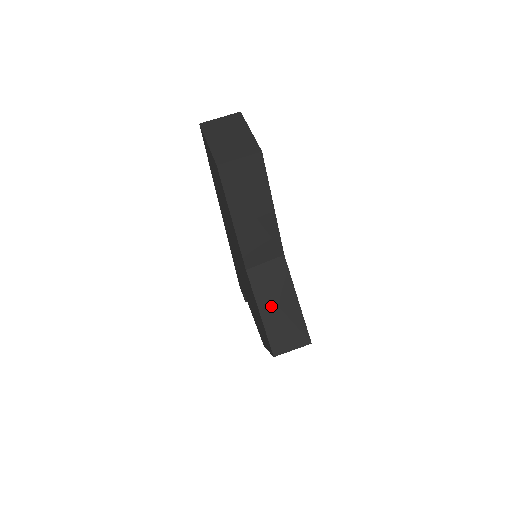
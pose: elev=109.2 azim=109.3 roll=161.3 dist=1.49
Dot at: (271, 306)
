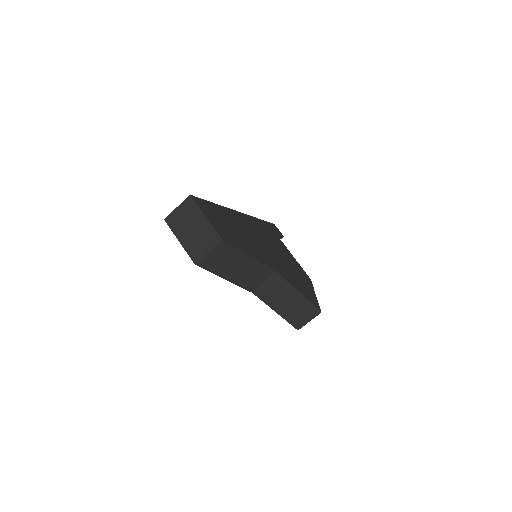
Dot at: (281, 305)
